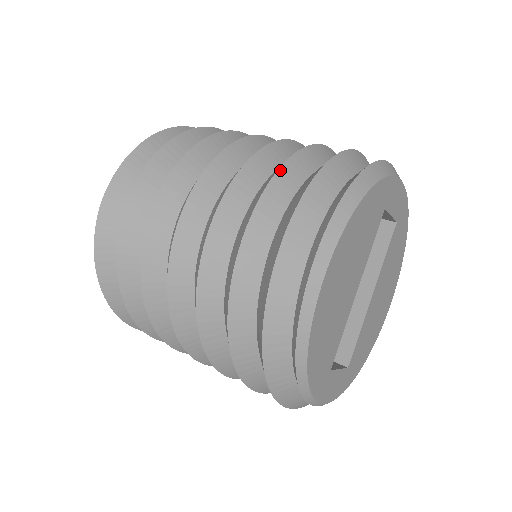
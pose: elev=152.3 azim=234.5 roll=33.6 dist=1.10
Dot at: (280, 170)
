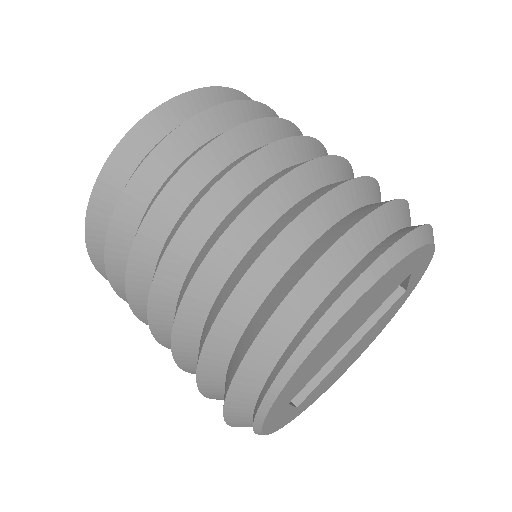
Dot at: (343, 185)
